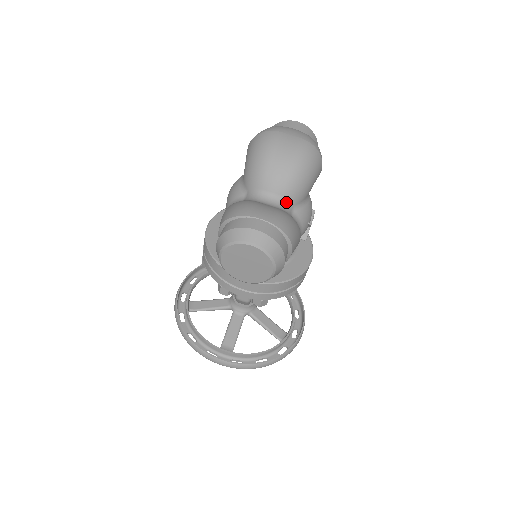
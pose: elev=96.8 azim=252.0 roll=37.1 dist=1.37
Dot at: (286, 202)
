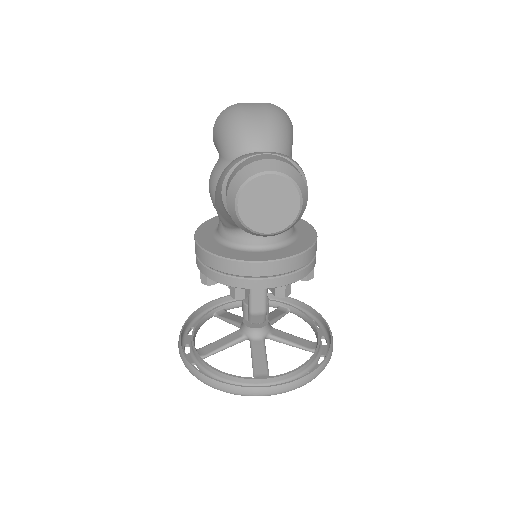
Dot at: occluded
